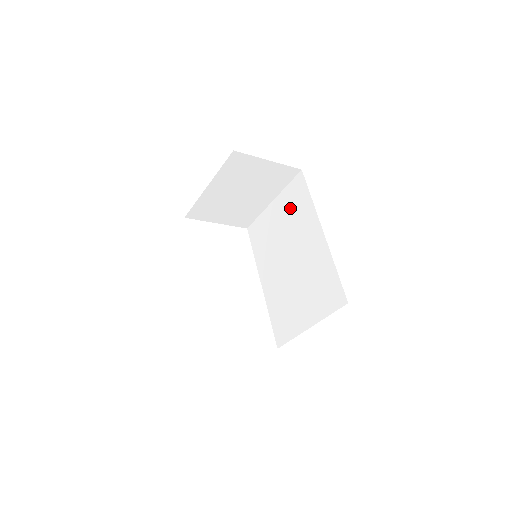
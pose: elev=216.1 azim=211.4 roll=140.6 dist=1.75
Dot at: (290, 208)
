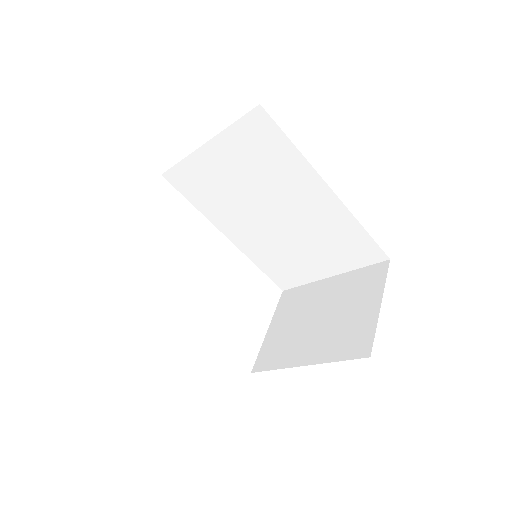
Dot at: (252, 157)
